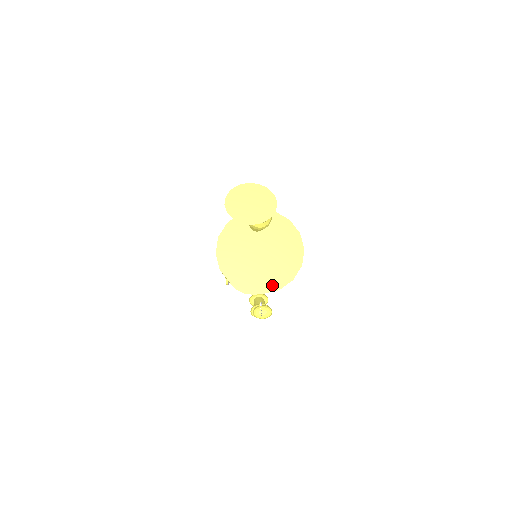
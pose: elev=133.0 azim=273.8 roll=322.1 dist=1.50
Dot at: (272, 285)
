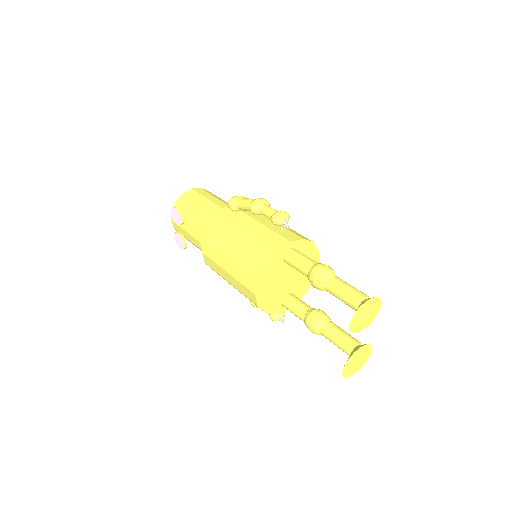
Dot at: (365, 362)
